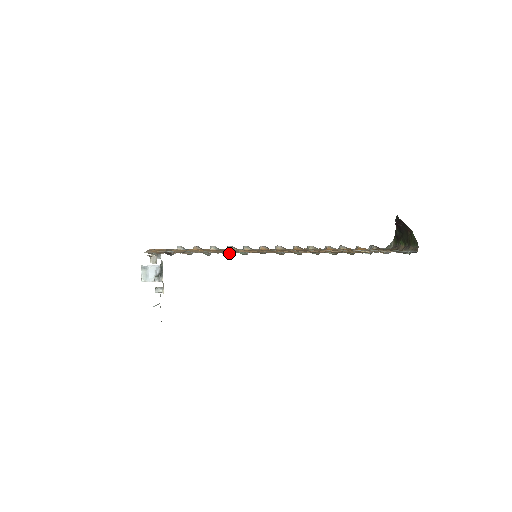
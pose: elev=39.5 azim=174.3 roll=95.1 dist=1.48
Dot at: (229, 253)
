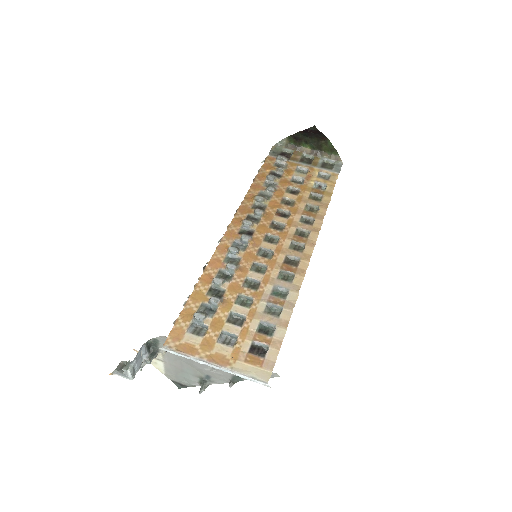
Dot at: (284, 290)
